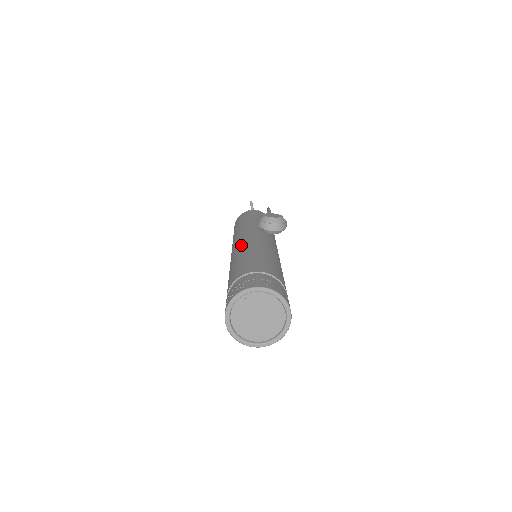
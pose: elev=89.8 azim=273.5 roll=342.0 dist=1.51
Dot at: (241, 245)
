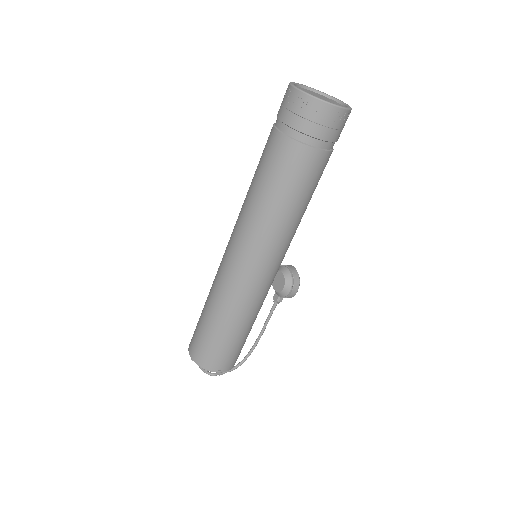
Dot at: occluded
